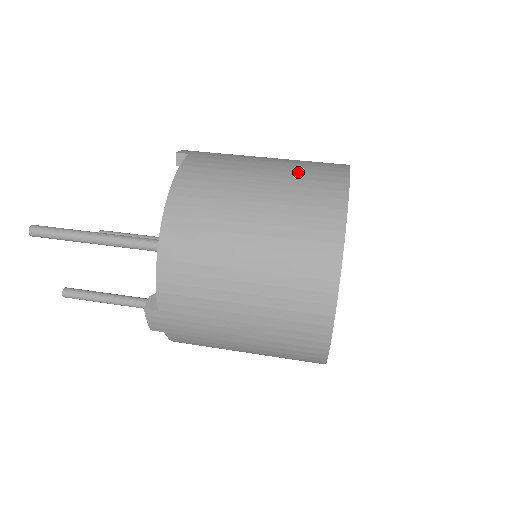
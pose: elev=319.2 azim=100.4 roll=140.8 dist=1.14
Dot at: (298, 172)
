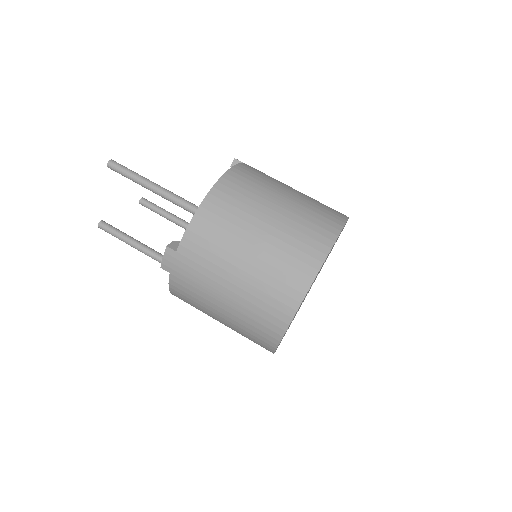
Dot at: (314, 203)
